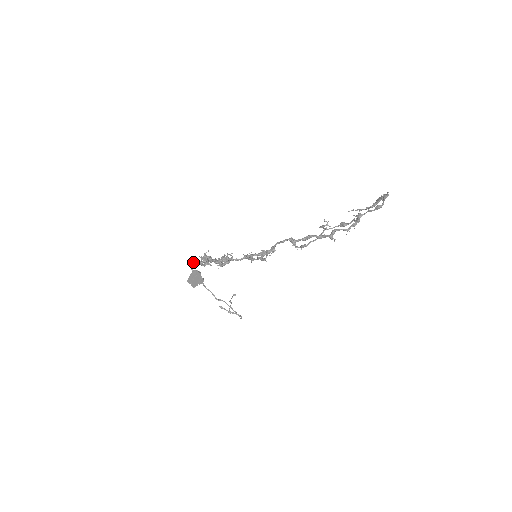
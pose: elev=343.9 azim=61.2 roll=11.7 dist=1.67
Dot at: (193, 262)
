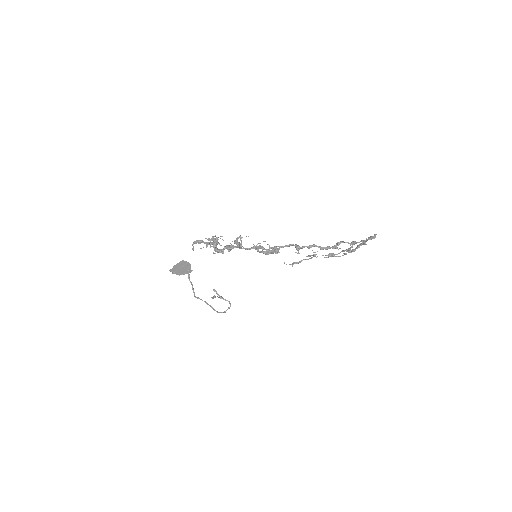
Dot at: (198, 241)
